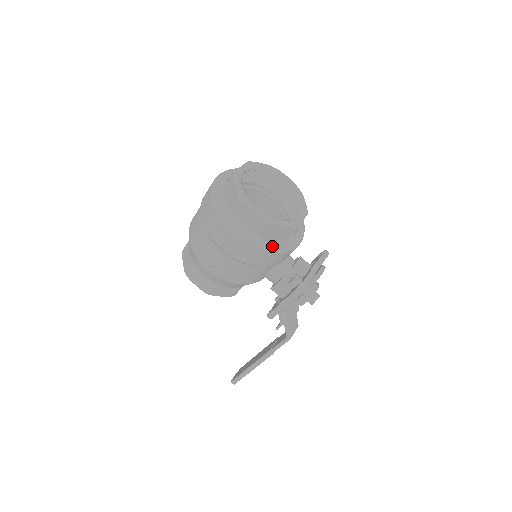
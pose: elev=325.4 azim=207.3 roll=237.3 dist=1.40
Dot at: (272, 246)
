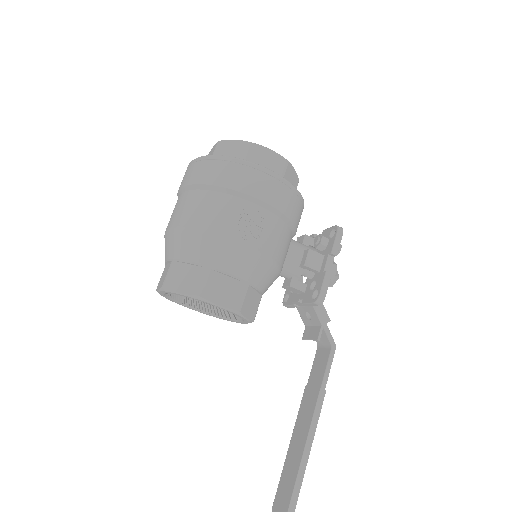
Dot at: occluded
